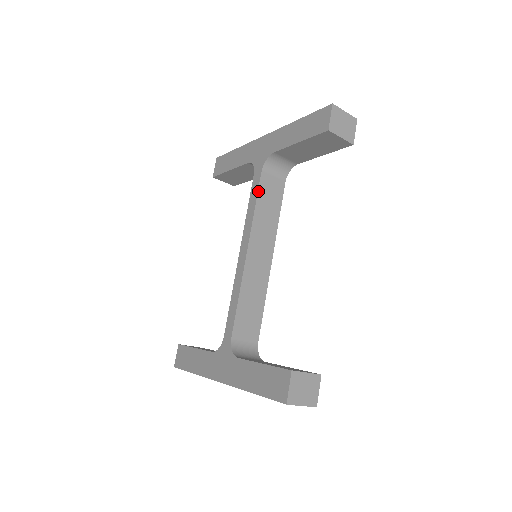
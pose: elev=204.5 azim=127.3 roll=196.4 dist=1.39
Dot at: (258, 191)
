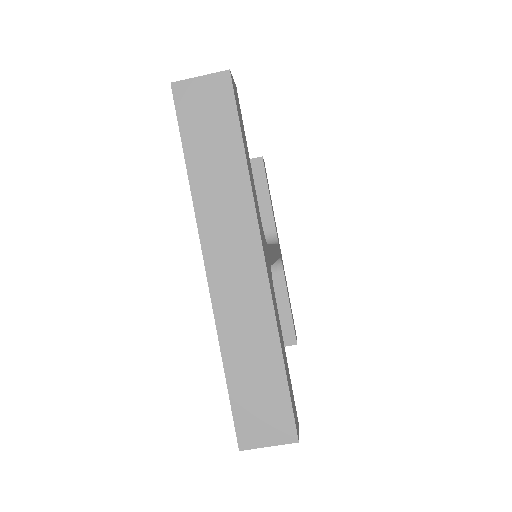
Dot at: occluded
